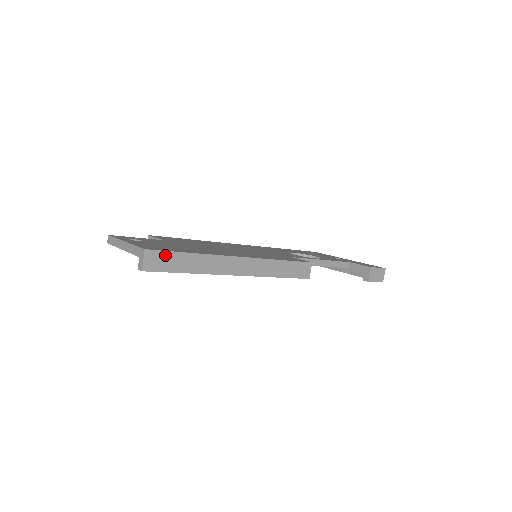
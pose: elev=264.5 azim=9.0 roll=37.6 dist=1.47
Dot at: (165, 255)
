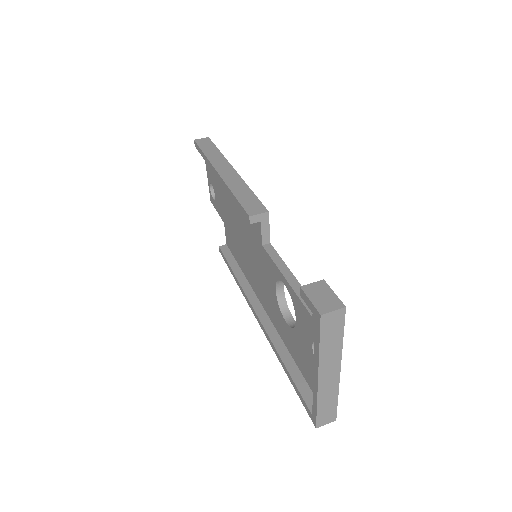
Dot at: (210, 143)
